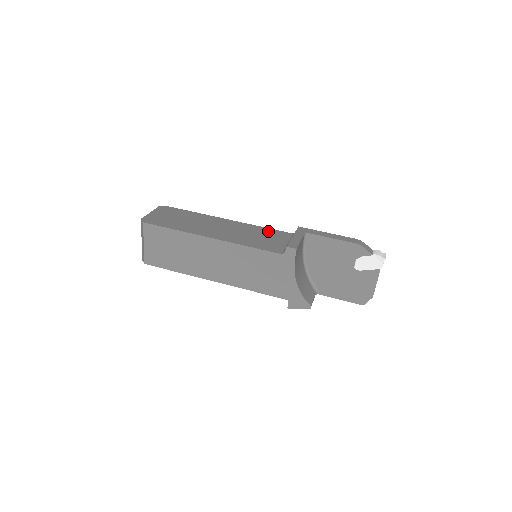
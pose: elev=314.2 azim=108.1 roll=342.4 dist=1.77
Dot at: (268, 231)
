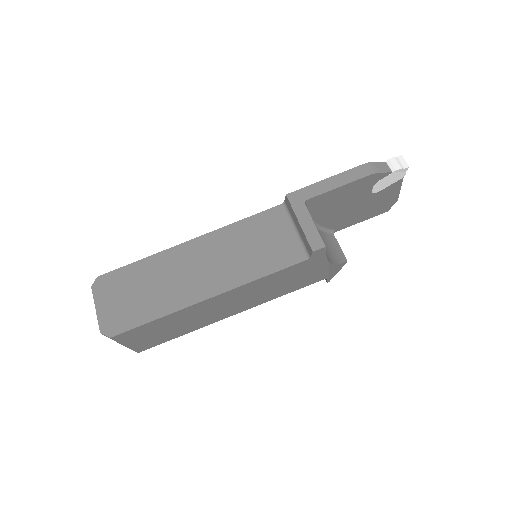
Dot at: (254, 224)
